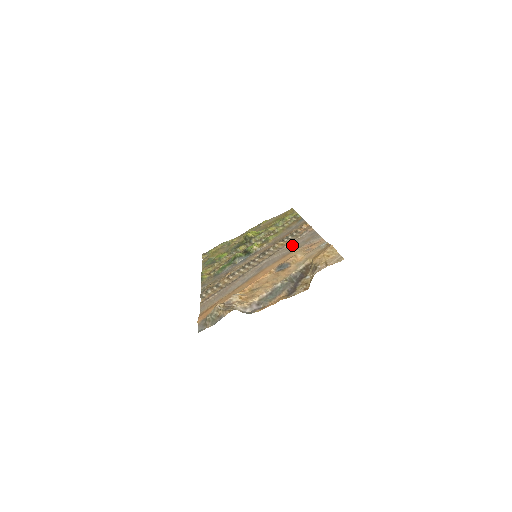
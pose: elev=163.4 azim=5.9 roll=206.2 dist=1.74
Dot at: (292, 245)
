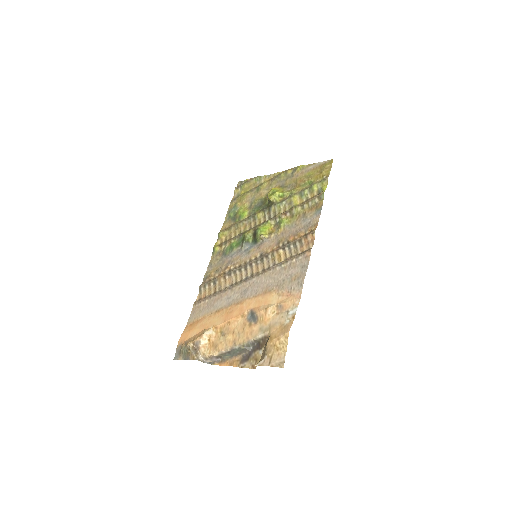
Dot at: (281, 272)
